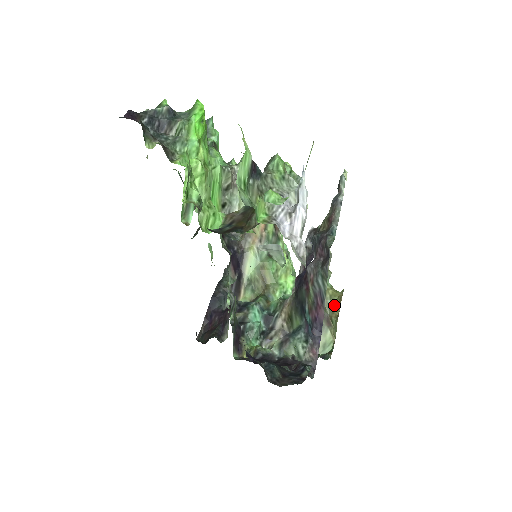
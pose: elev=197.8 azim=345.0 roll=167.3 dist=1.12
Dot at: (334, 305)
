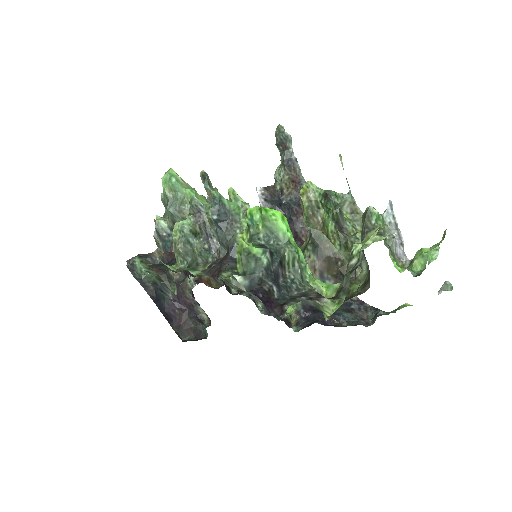
Dot at: occluded
